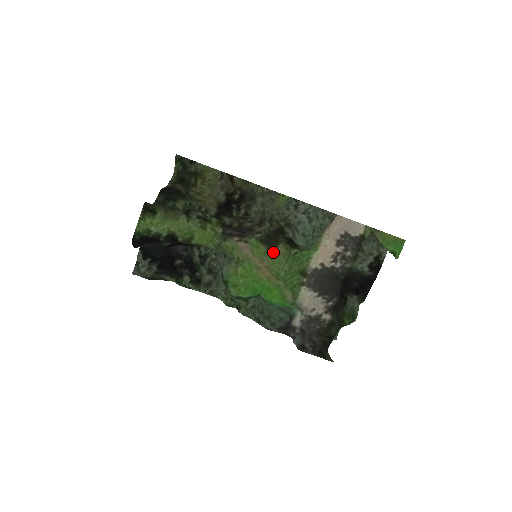
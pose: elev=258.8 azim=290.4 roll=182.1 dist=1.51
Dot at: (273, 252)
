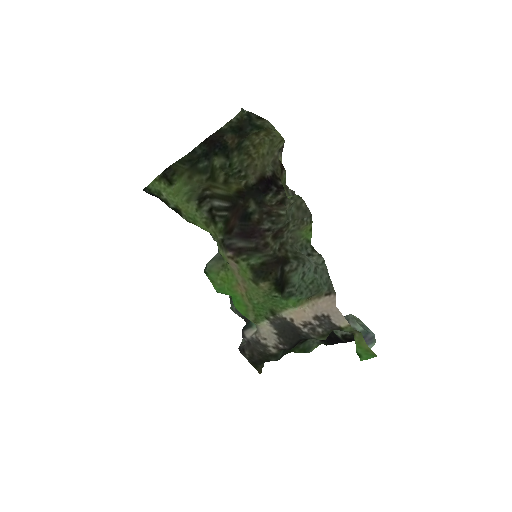
Dot at: (256, 283)
